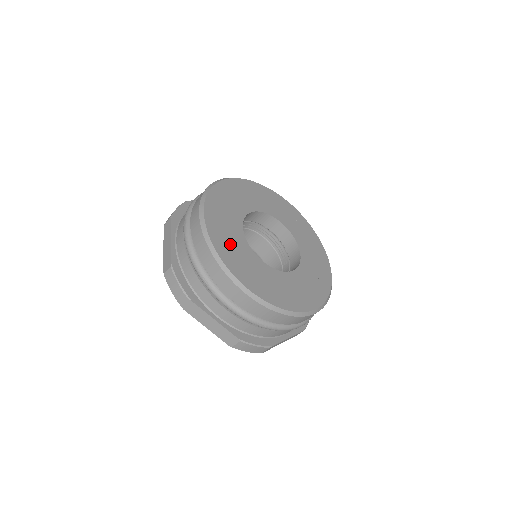
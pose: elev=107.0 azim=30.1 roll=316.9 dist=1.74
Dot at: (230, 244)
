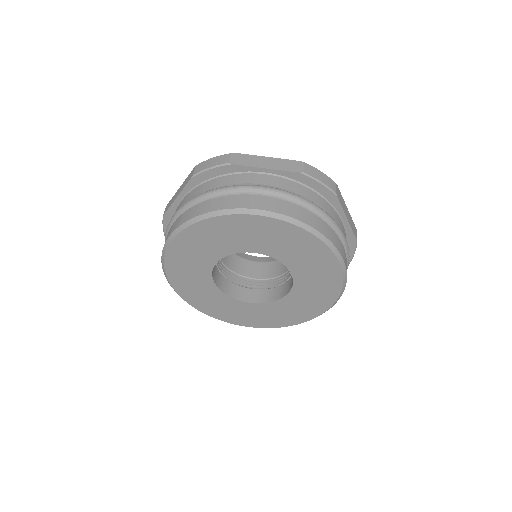
Dot at: (215, 305)
